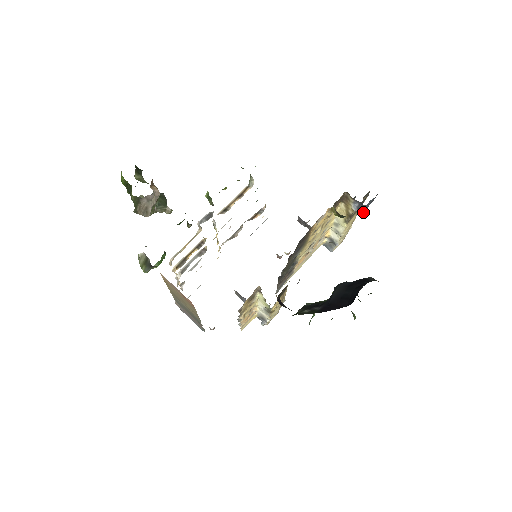
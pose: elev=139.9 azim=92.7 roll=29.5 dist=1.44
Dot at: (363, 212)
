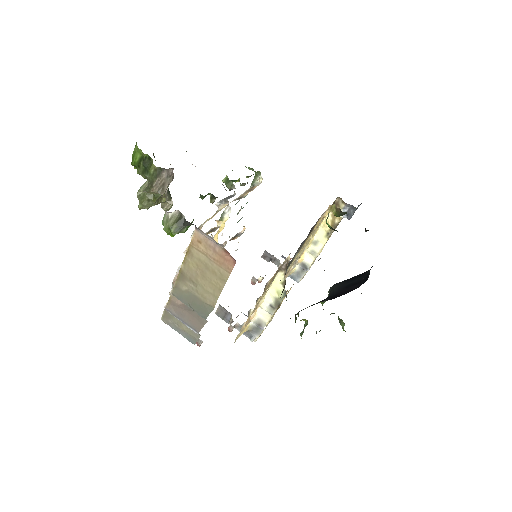
Dot at: occluded
